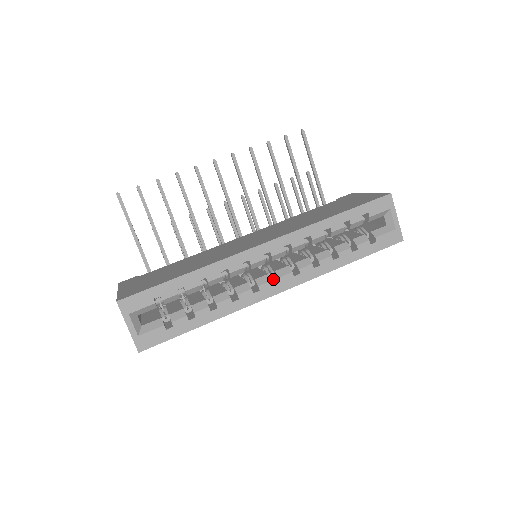
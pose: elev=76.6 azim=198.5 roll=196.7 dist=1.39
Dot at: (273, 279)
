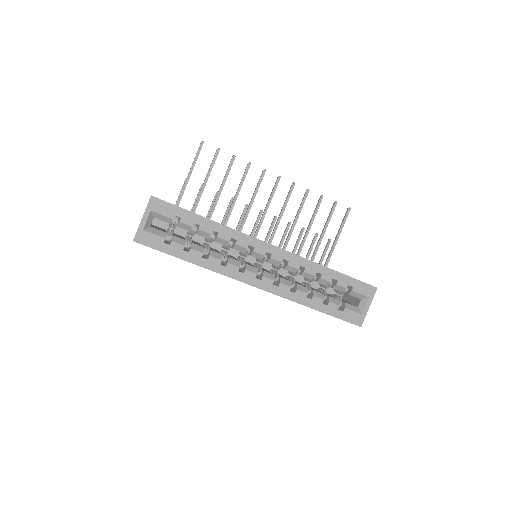
Dot at: (257, 276)
